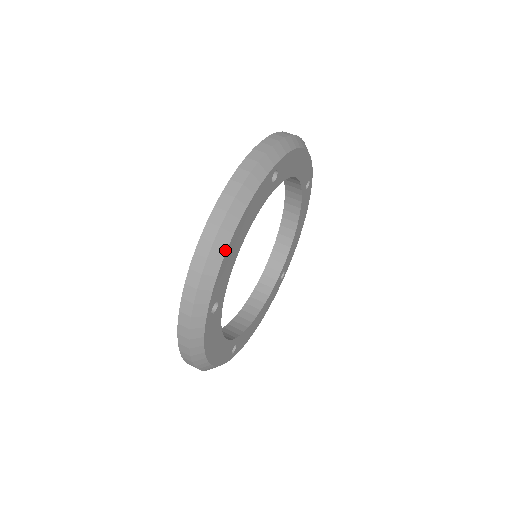
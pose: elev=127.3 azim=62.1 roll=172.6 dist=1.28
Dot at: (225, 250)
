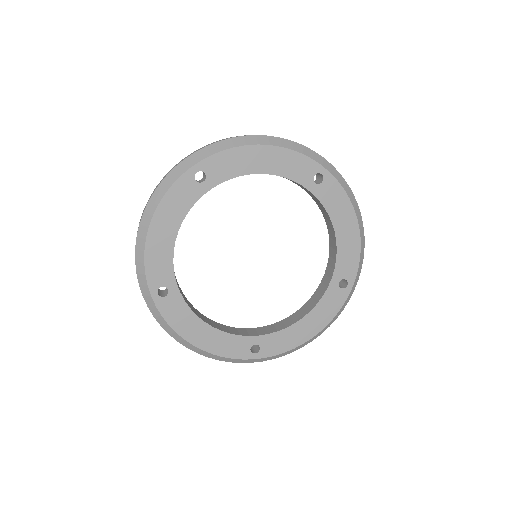
Dot at: (145, 241)
